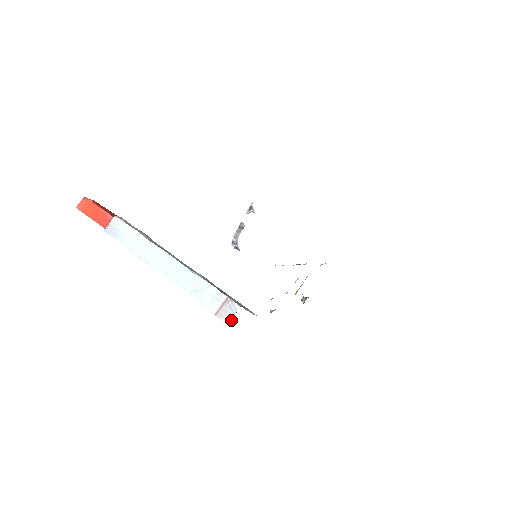
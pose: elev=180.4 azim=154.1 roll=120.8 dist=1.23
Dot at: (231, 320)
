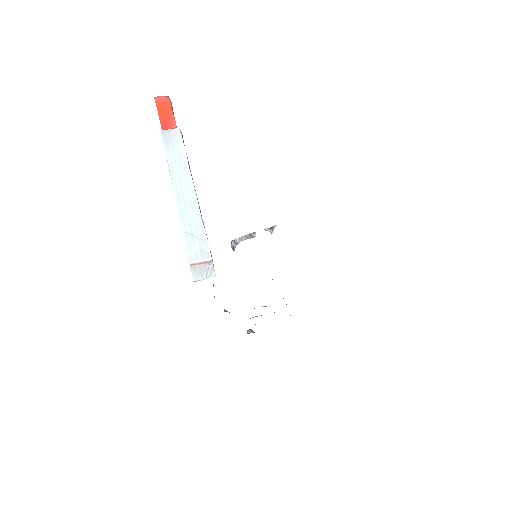
Dot at: (199, 280)
